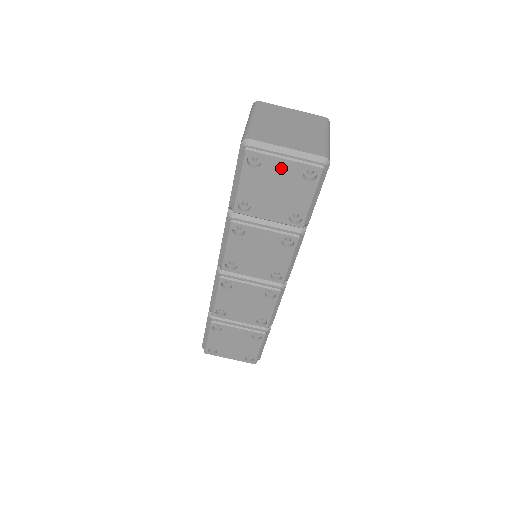
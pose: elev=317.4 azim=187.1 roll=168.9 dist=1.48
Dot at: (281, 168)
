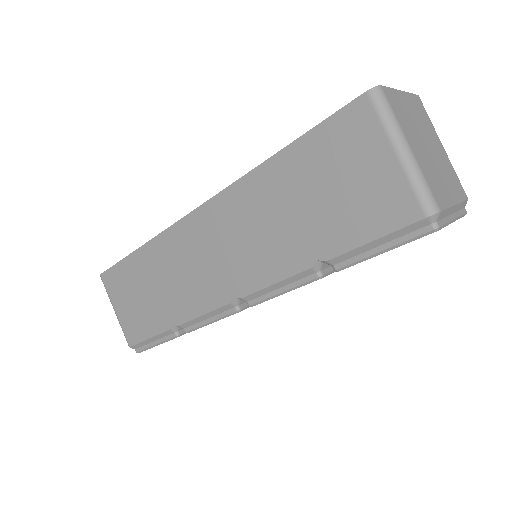
Dot at: occluded
